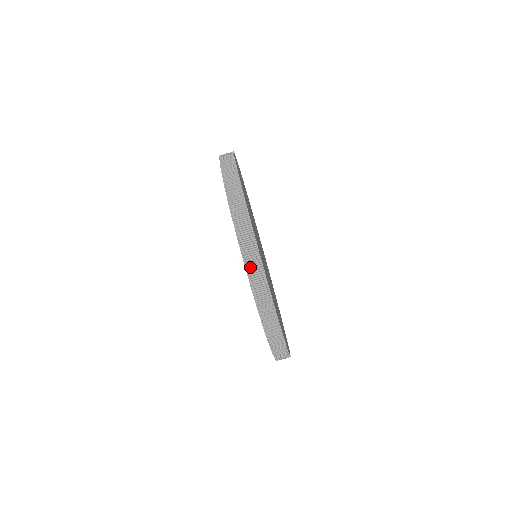
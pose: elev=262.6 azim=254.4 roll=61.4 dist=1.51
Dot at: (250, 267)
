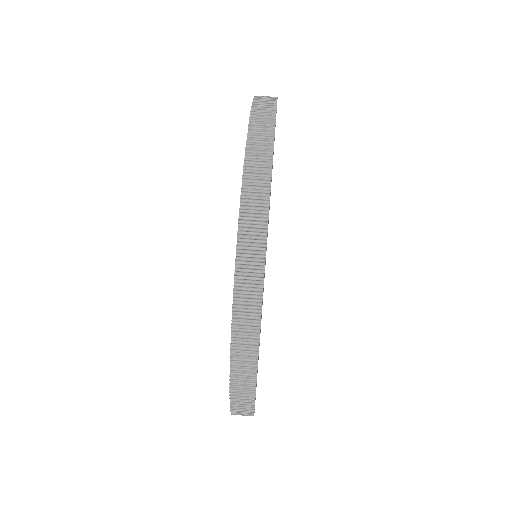
Dot at: (248, 202)
